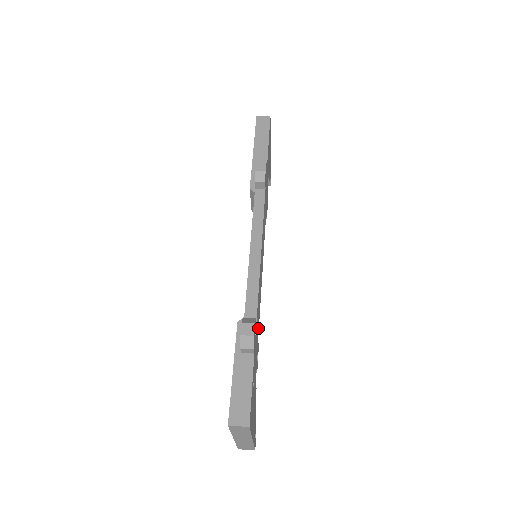
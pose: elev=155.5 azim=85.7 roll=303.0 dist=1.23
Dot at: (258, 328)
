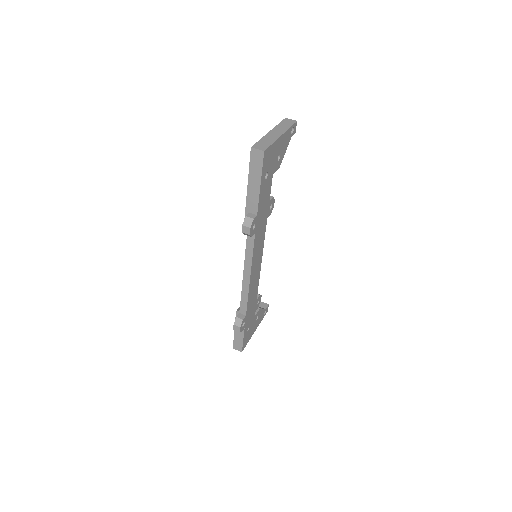
Dot at: (255, 298)
